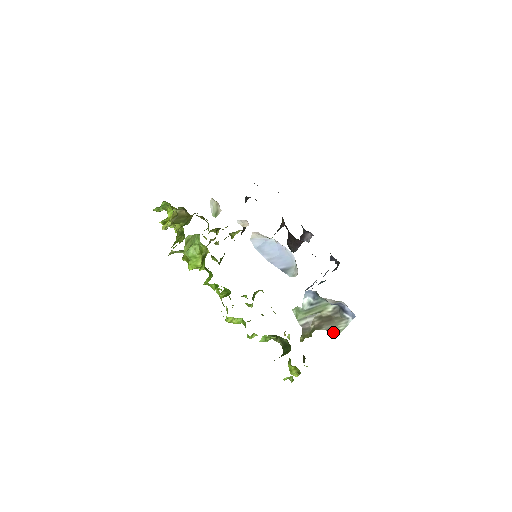
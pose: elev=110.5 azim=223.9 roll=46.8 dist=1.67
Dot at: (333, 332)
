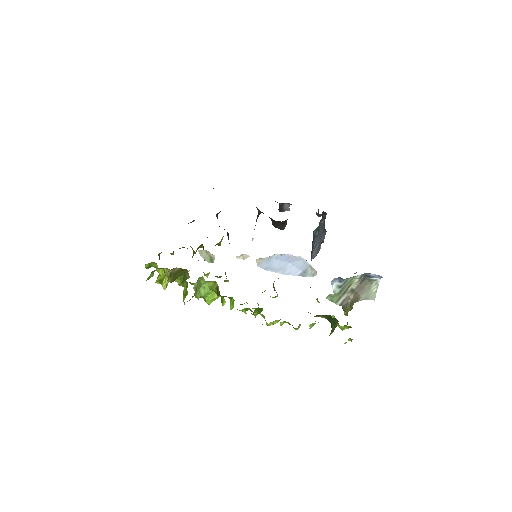
Dot at: (370, 298)
